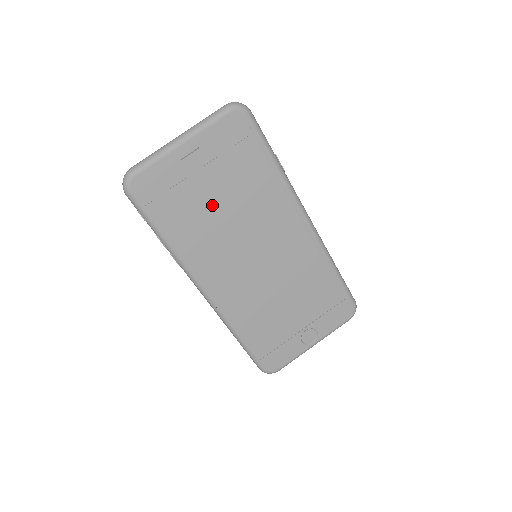
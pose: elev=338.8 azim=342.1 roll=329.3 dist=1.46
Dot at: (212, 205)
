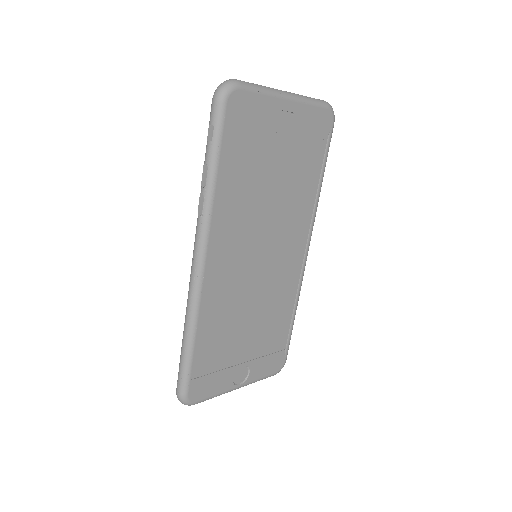
Dot at: (267, 175)
